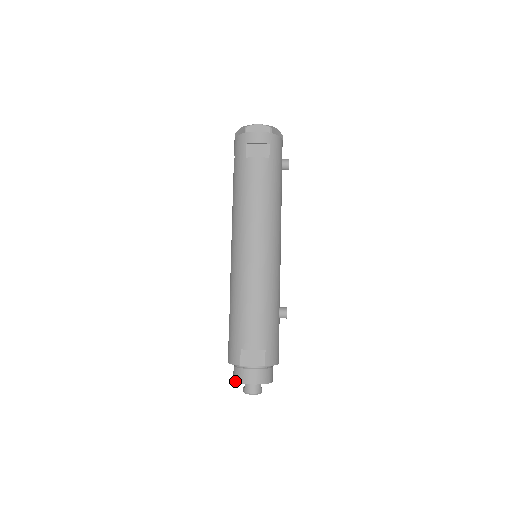
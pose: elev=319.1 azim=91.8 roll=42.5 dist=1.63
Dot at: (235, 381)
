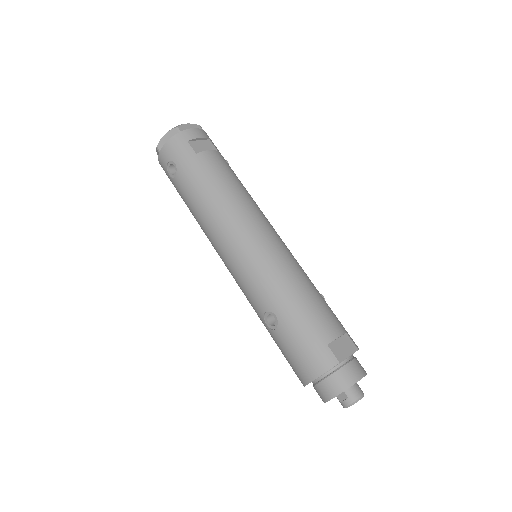
Dot at: (339, 393)
